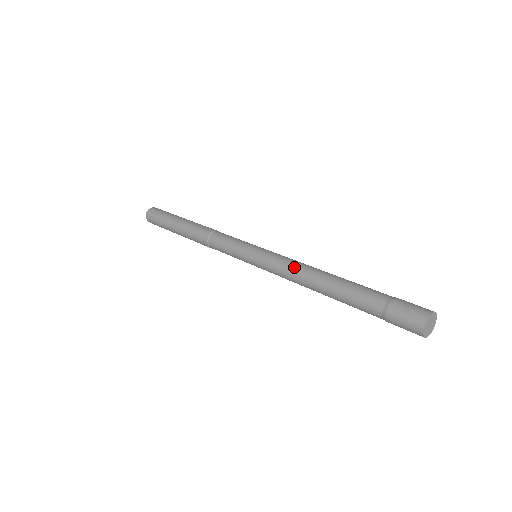
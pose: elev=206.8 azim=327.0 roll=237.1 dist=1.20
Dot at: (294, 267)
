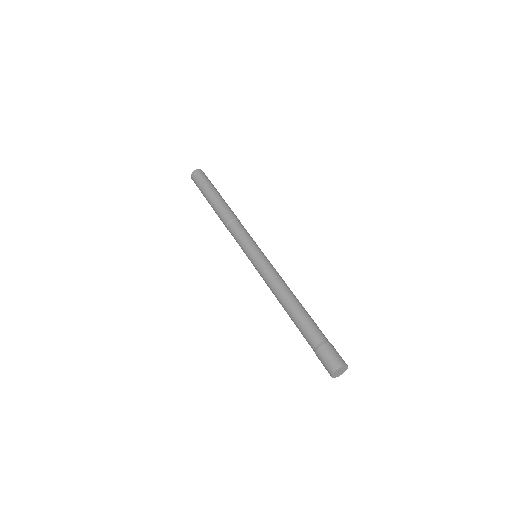
Dot at: (282, 280)
